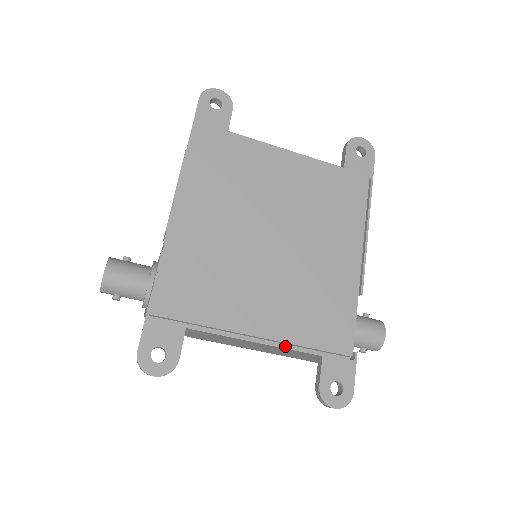
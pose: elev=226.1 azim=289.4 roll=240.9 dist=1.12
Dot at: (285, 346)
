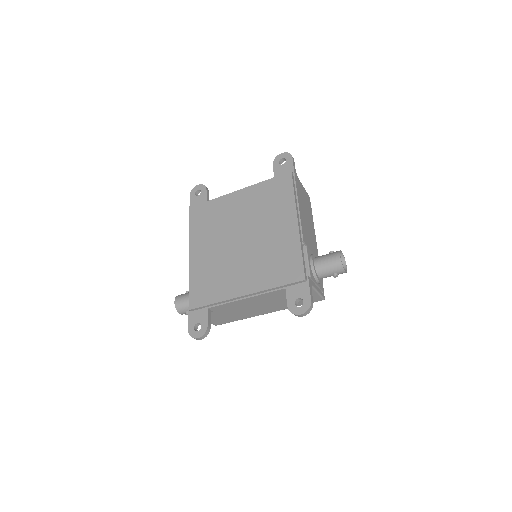
Dot at: (261, 293)
